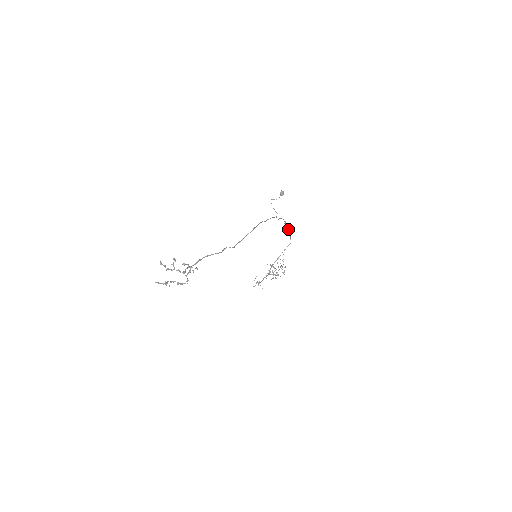
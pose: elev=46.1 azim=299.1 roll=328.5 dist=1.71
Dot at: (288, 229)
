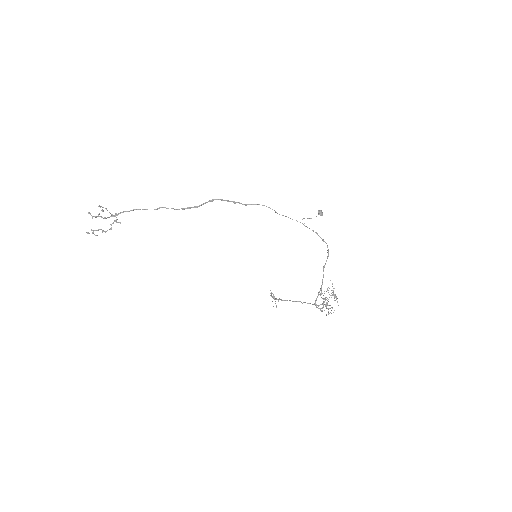
Dot at: occluded
